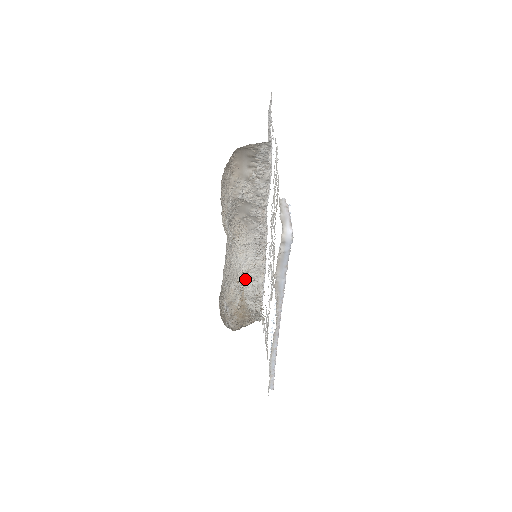
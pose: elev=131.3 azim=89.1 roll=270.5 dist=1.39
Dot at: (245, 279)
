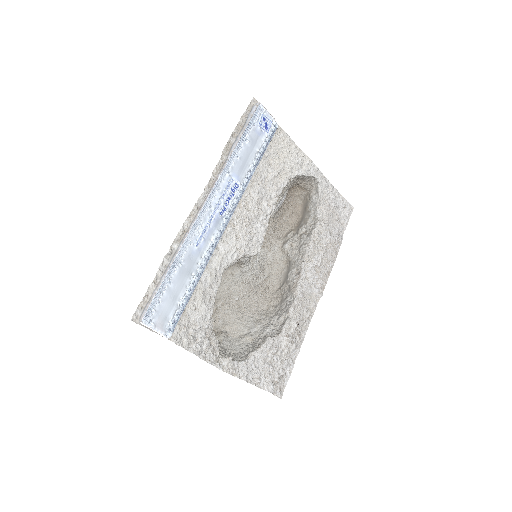
Dot at: (241, 345)
